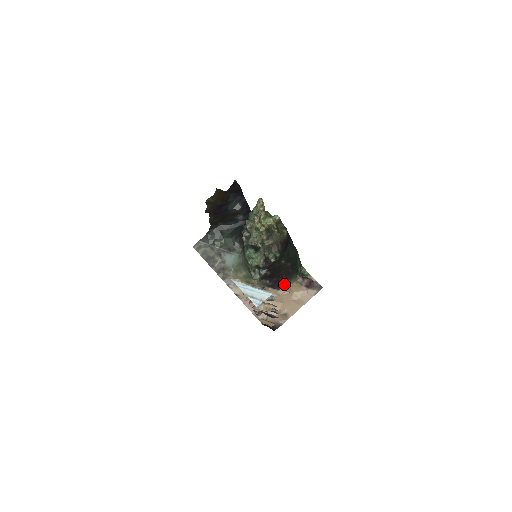
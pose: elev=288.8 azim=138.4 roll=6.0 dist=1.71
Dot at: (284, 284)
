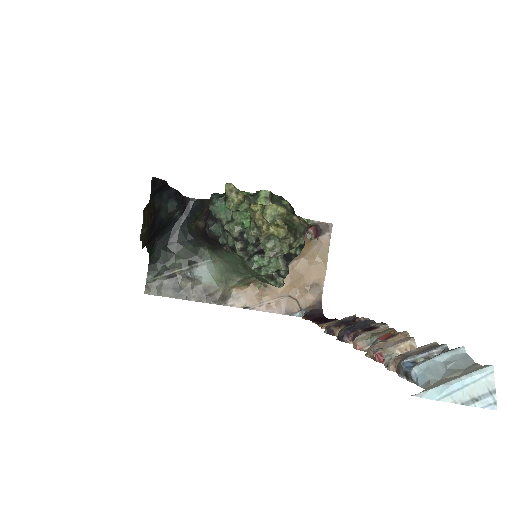
Dot at: occluded
